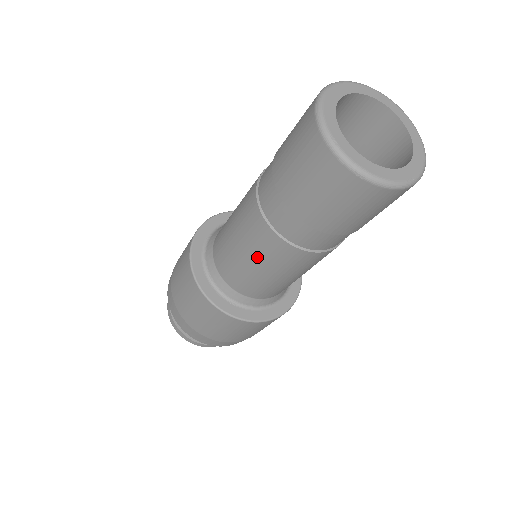
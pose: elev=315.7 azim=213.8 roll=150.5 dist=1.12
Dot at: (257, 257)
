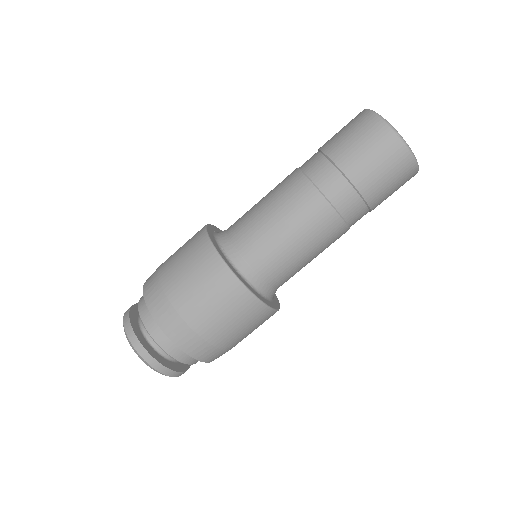
Dot at: (288, 215)
